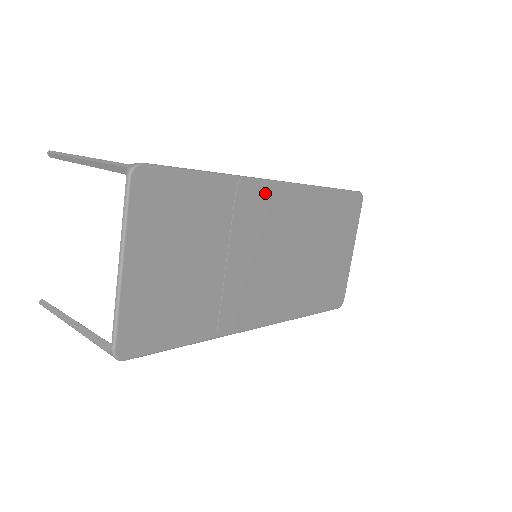
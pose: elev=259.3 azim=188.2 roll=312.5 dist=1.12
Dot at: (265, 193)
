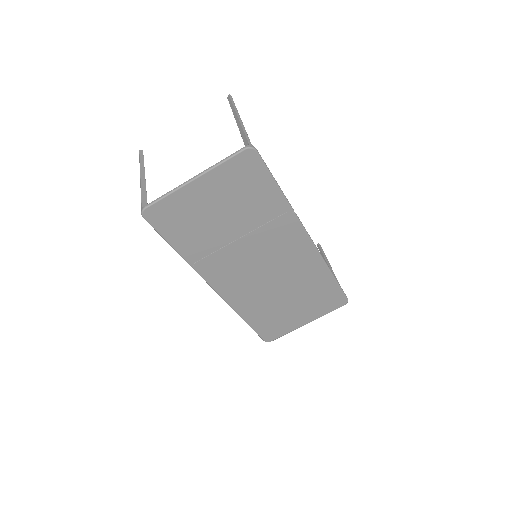
Dot at: (296, 233)
